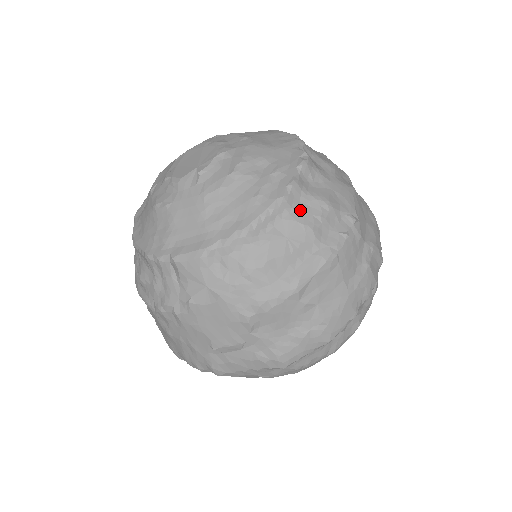
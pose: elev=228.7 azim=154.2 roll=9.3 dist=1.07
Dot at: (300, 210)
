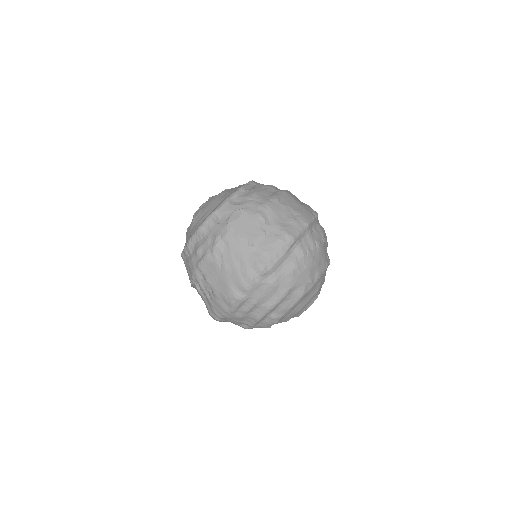
Dot at: occluded
